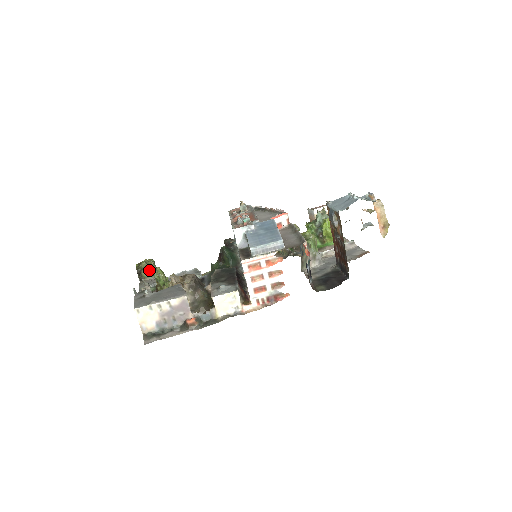
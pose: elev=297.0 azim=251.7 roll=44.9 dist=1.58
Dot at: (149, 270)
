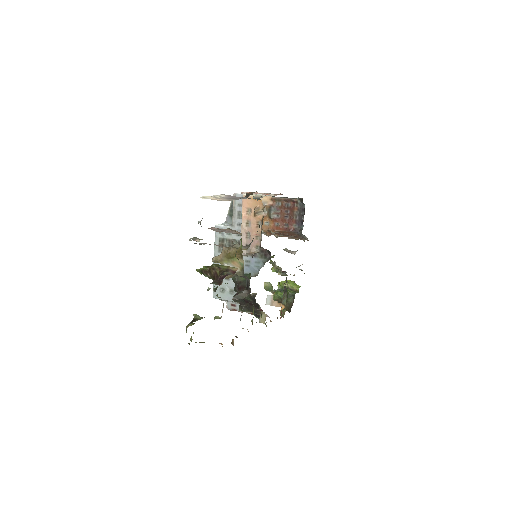
Dot at: occluded
